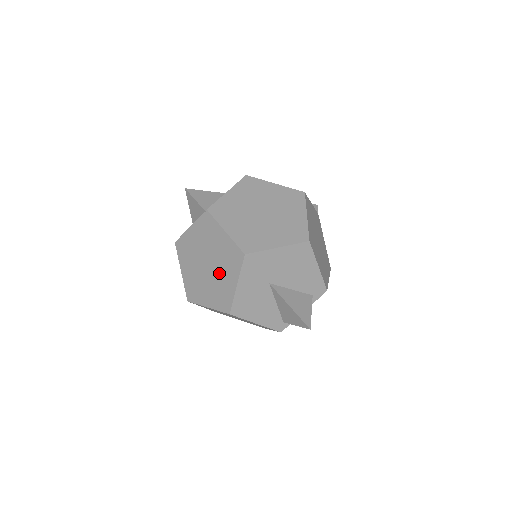
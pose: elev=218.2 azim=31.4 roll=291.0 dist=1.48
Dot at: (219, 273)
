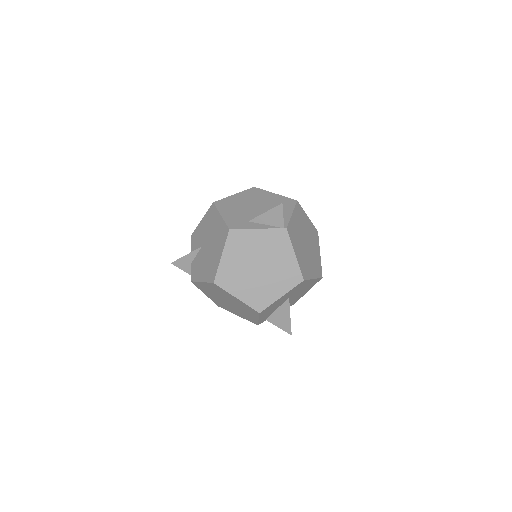
Dot at: (268, 280)
